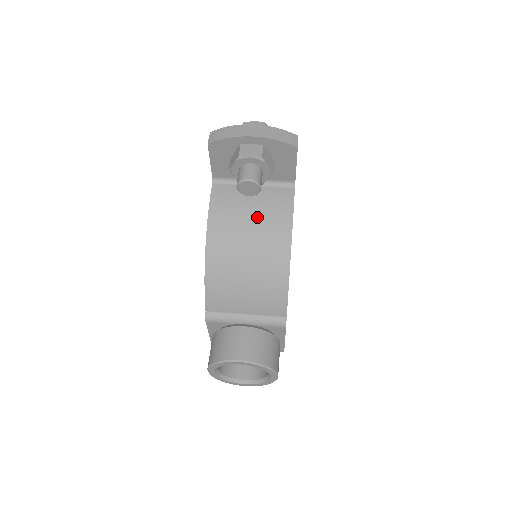
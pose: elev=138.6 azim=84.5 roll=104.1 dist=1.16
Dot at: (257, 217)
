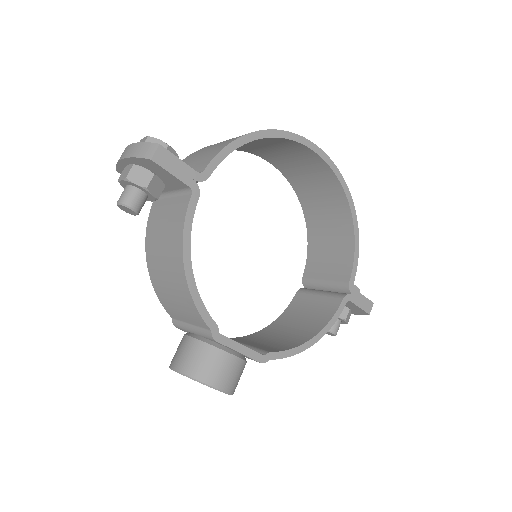
Dot at: (166, 231)
